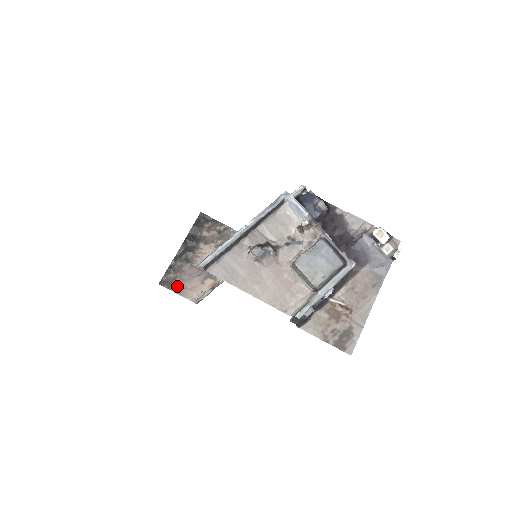
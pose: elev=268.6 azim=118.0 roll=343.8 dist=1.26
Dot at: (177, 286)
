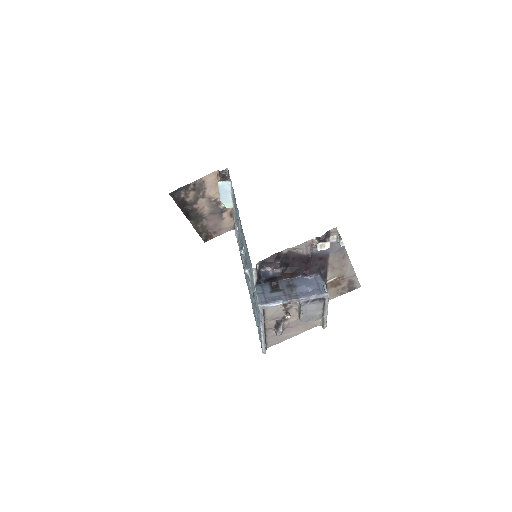
Dot at: (214, 234)
